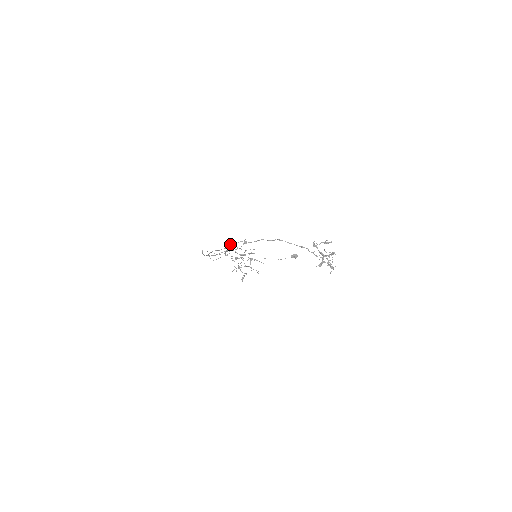
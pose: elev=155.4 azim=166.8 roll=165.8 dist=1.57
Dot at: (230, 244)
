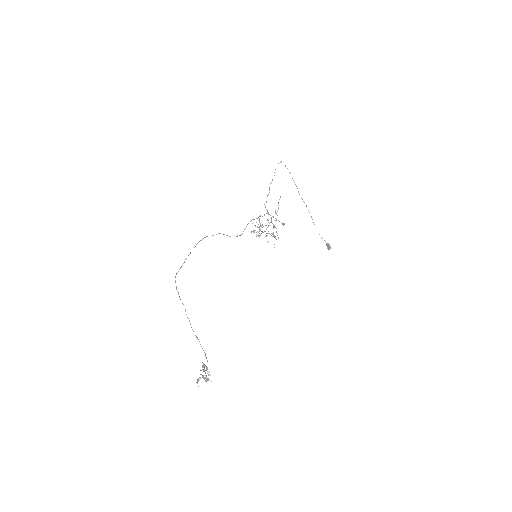
Dot at: (275, 210)
